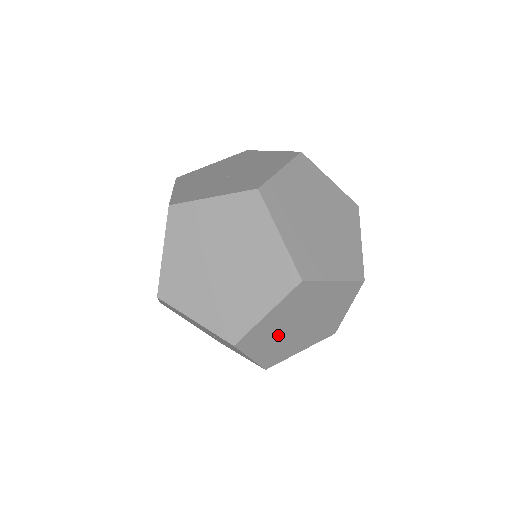
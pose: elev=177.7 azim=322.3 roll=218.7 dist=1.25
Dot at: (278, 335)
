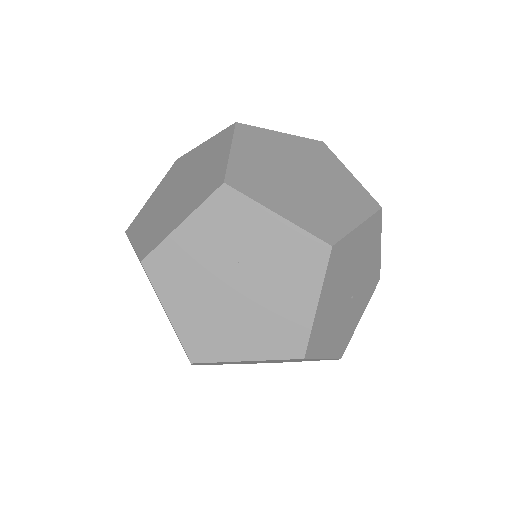
Dot at: (282, 185)
